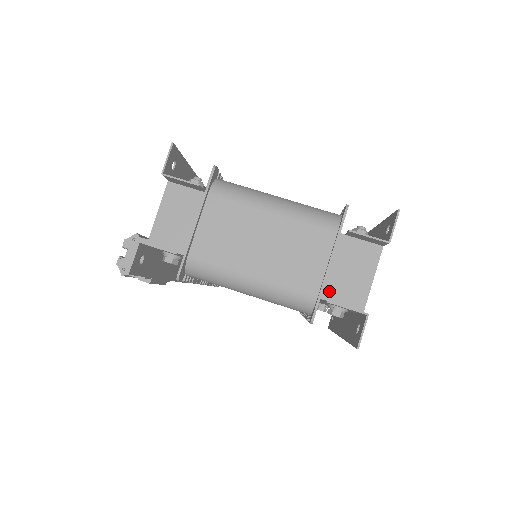
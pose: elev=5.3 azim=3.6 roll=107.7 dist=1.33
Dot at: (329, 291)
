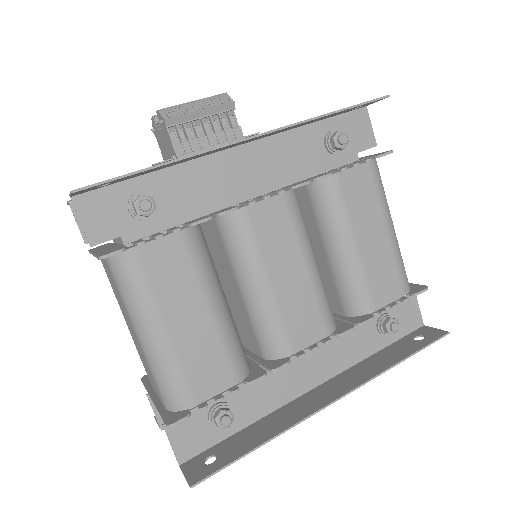
Dot at: occluded
